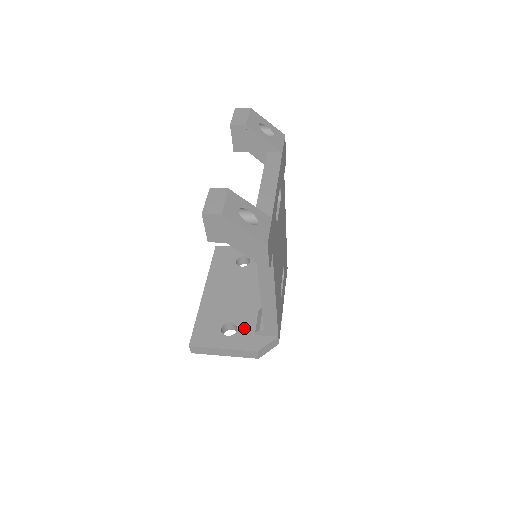
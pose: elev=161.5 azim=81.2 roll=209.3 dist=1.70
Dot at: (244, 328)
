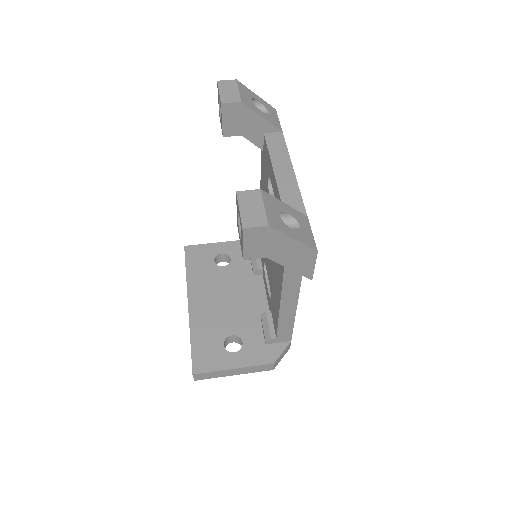
Dot at: (250, 339)
